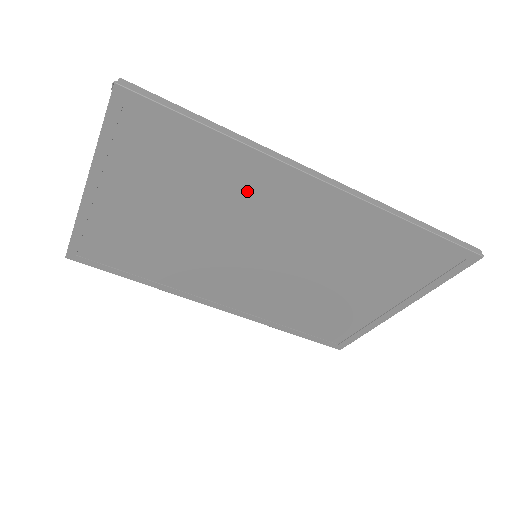
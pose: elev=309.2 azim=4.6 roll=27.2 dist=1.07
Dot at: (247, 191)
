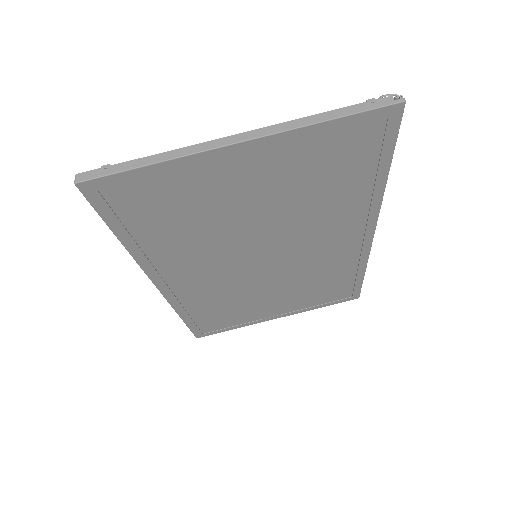
Dot at: (335, 216)
